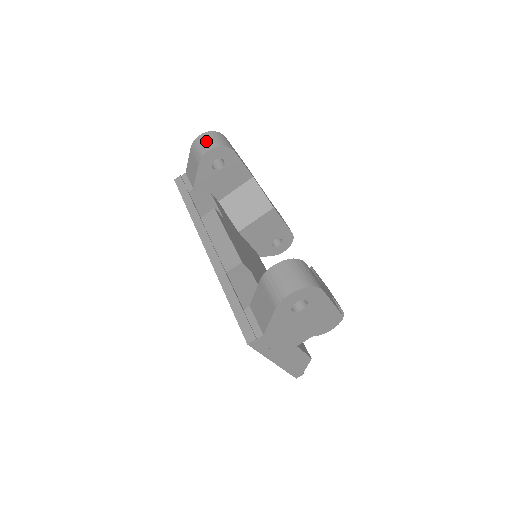
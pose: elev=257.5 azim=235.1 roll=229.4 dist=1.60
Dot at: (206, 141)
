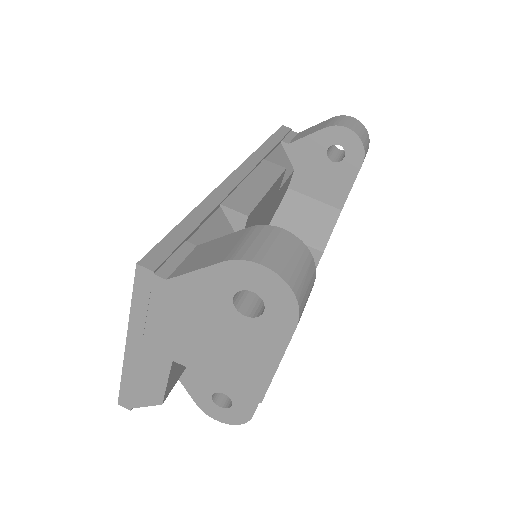
Dot at: (354, 124)
